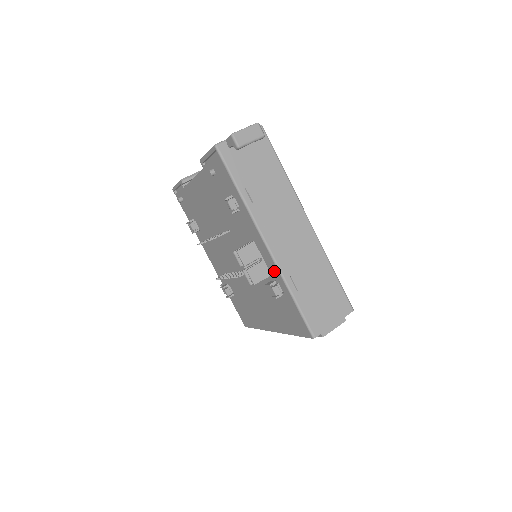
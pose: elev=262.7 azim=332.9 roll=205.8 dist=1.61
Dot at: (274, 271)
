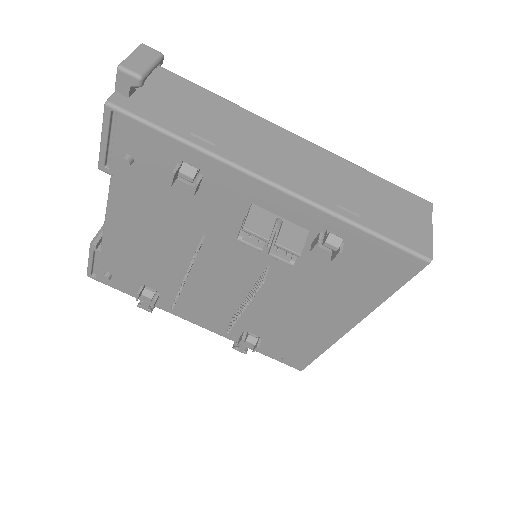
Dot at: (310, 218)
